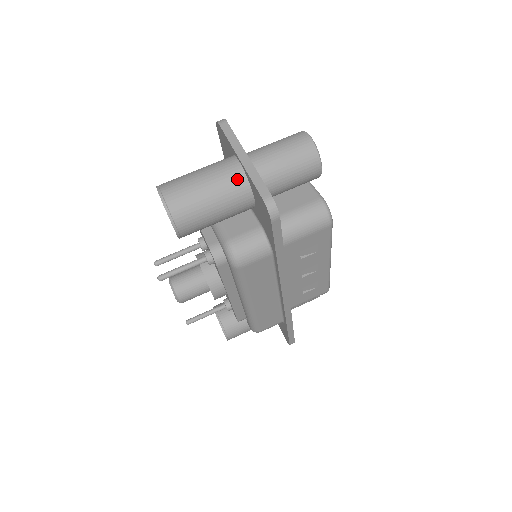
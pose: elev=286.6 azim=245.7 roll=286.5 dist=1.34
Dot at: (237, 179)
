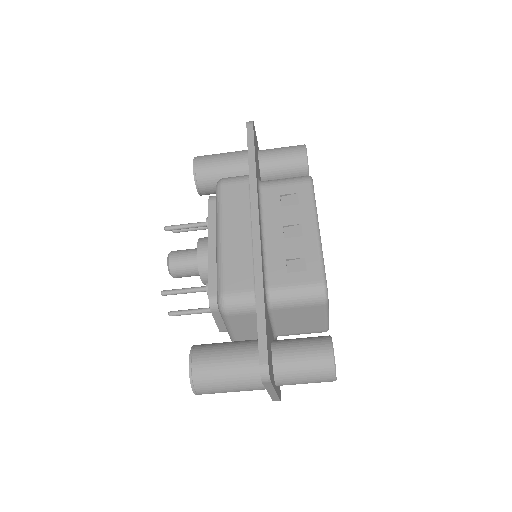
Dot at: occluded
